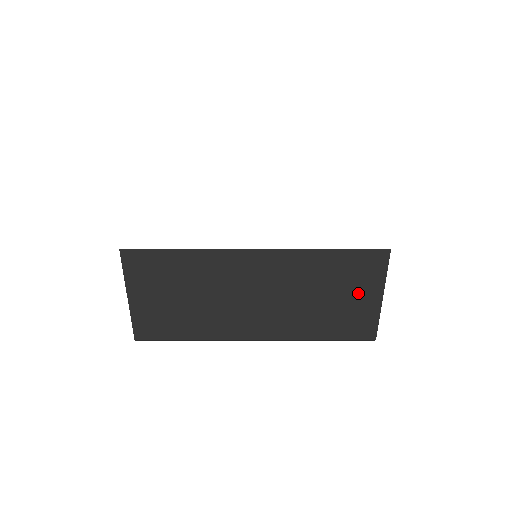
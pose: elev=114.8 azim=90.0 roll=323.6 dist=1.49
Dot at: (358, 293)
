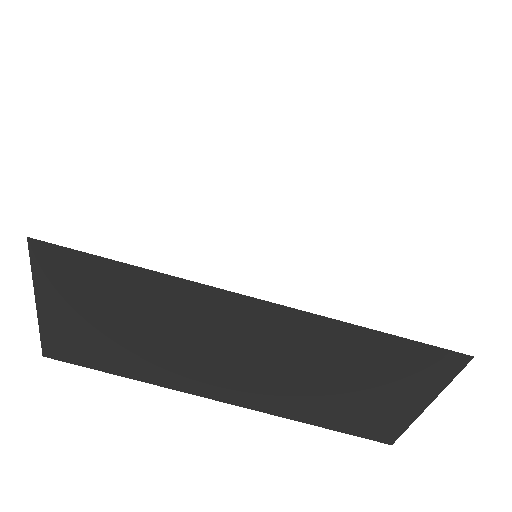
Dot at: (394, 392)
